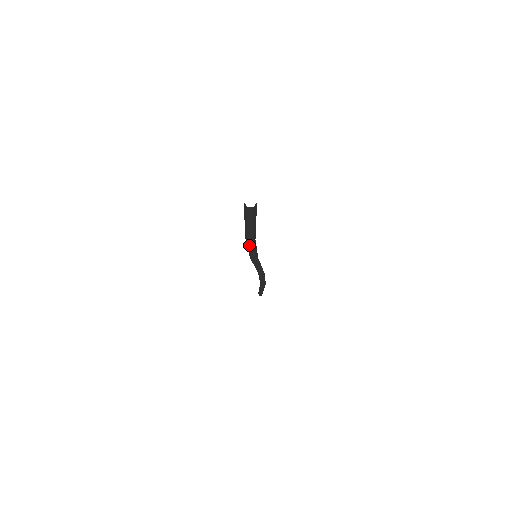
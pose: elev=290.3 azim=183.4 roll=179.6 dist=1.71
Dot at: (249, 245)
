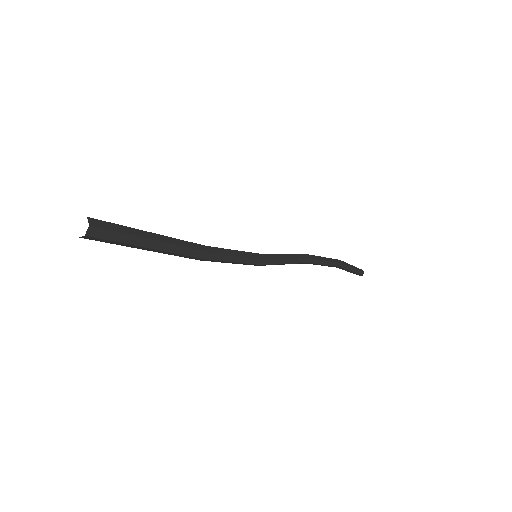
Dot at: (214, 259)
